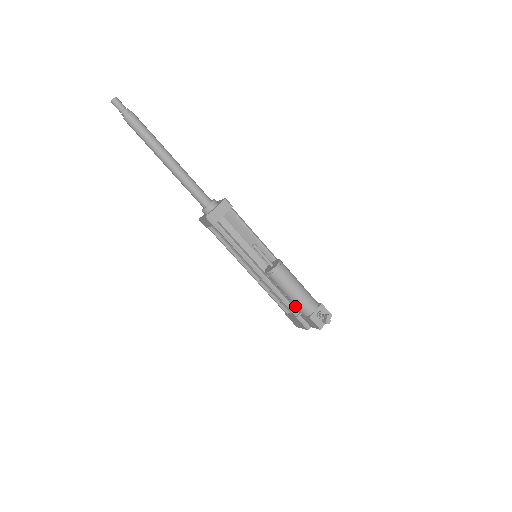
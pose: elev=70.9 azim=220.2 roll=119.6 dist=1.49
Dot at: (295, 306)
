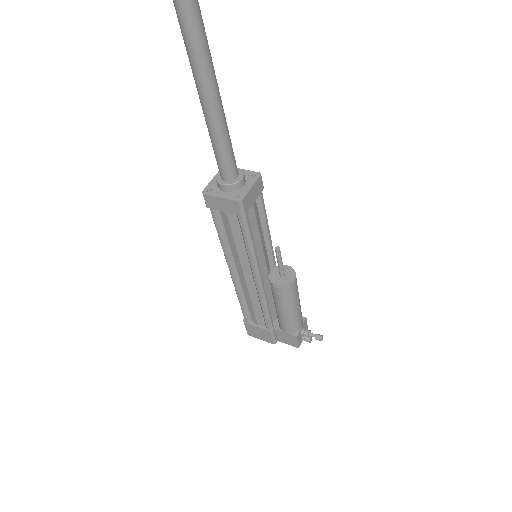
Dot at: (281, 322)
